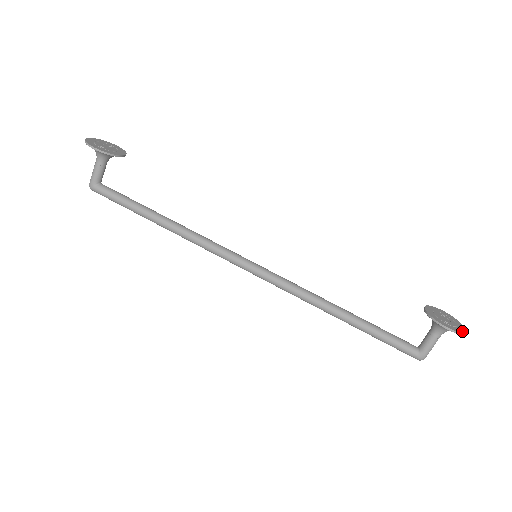
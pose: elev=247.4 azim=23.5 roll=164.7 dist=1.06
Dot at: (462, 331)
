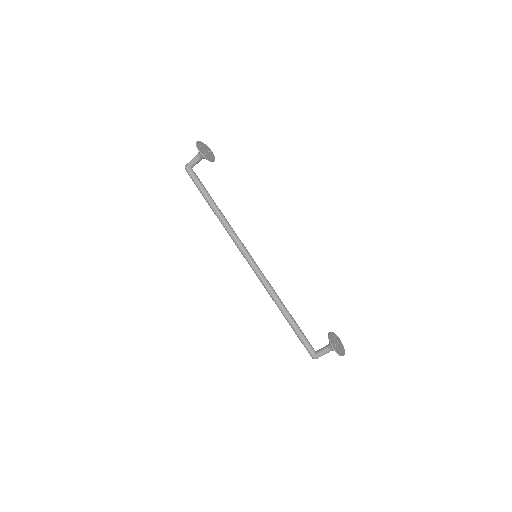
Dot at: (341, 354)
